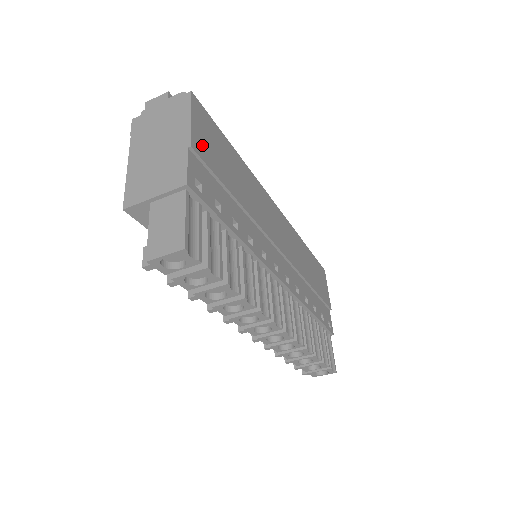
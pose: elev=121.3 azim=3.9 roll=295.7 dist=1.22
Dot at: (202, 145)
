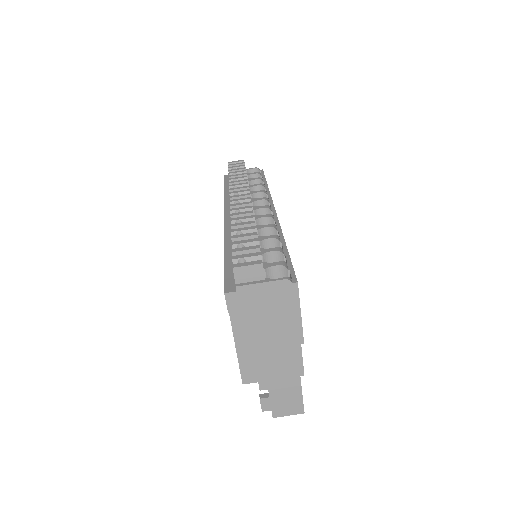
Dot at: occluded
